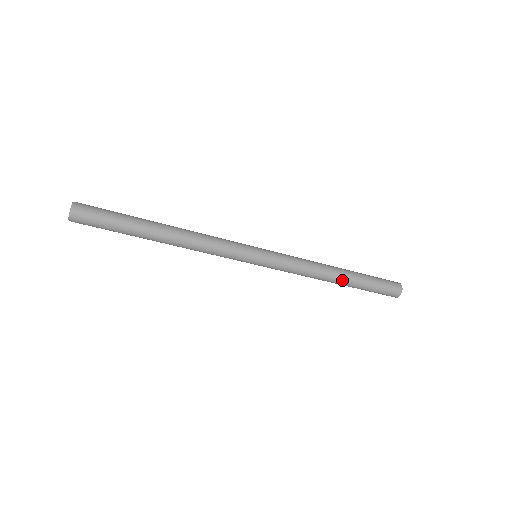
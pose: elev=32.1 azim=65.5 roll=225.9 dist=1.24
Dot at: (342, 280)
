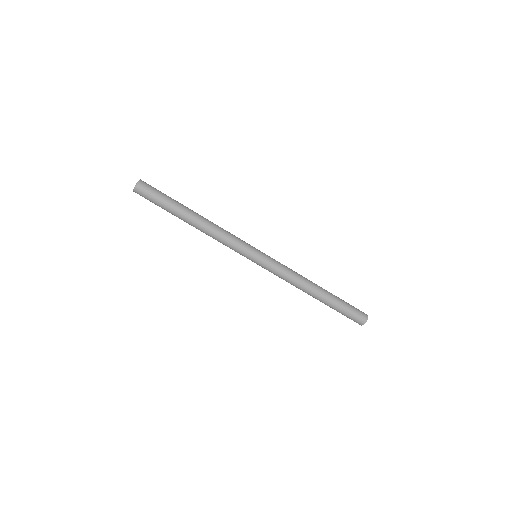
Dot at: (321, 288)
